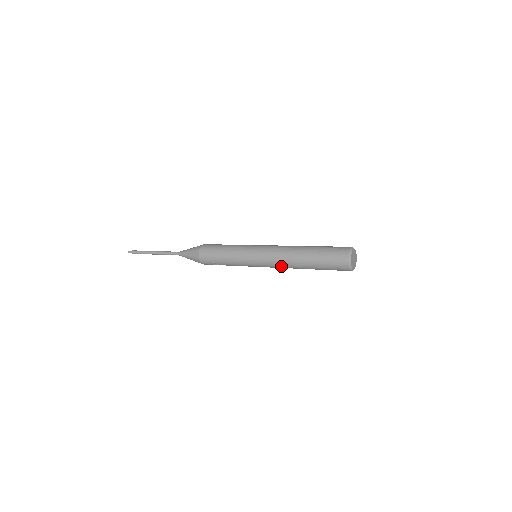
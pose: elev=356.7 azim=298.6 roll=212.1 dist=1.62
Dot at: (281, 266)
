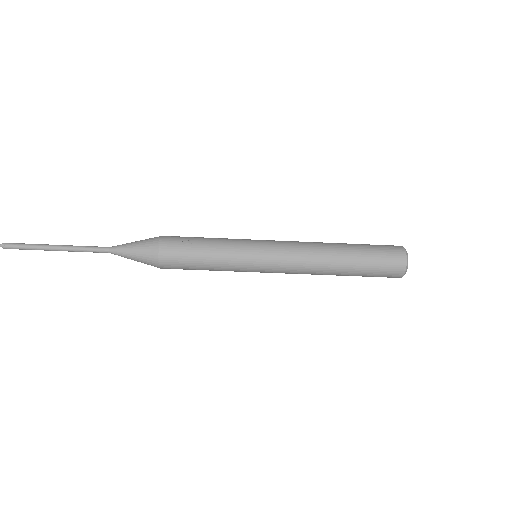
Dot at: (304, 246)
